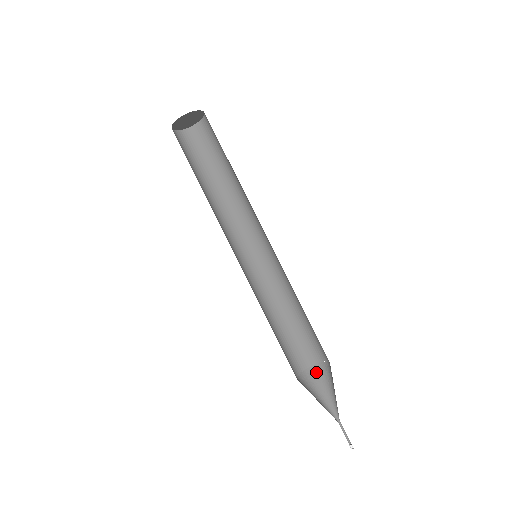
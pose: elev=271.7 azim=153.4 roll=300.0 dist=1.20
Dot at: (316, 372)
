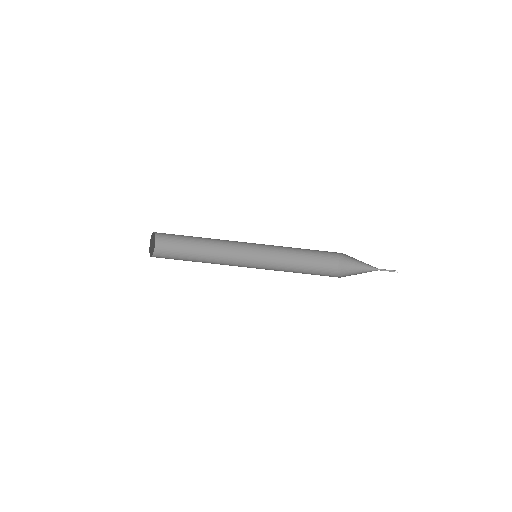
Dot at: (344, 260)
